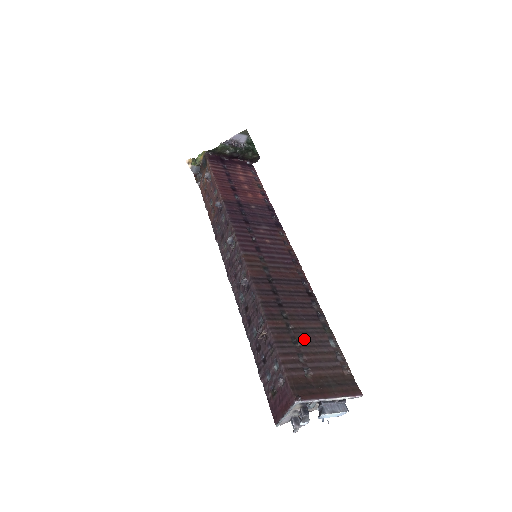
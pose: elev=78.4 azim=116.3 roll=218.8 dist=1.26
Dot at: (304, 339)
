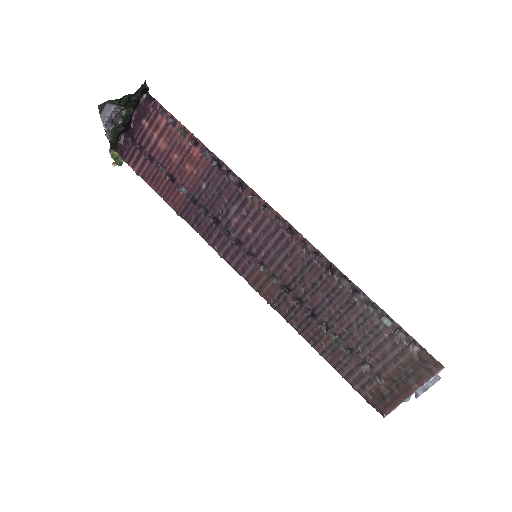
Dot at: (356, 342)
